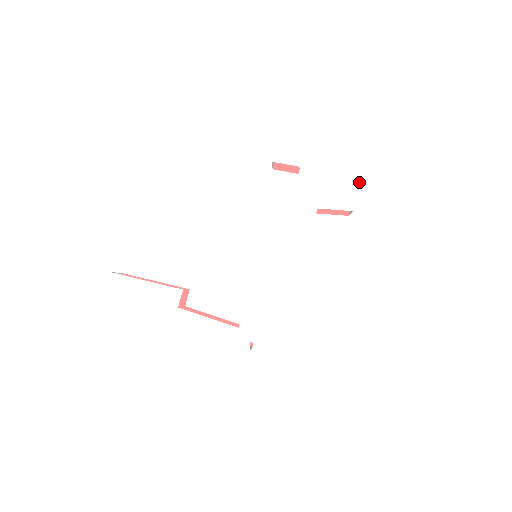
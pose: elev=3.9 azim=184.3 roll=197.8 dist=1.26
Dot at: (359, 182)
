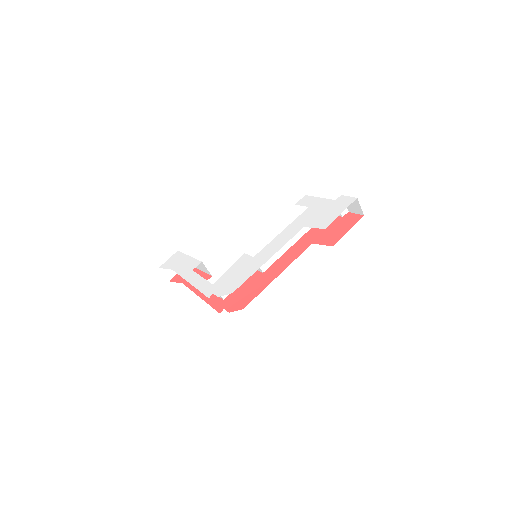
Dot at: (339, 214)
